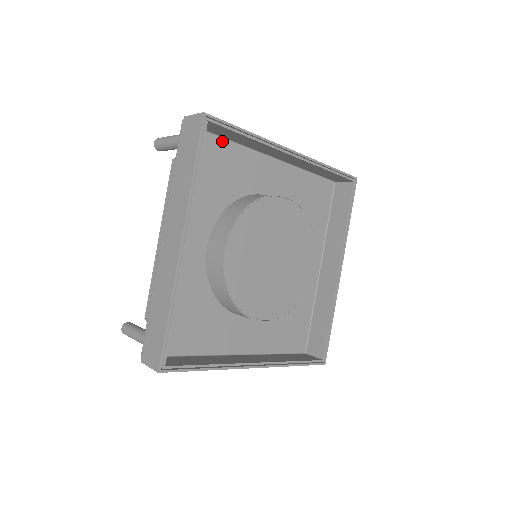
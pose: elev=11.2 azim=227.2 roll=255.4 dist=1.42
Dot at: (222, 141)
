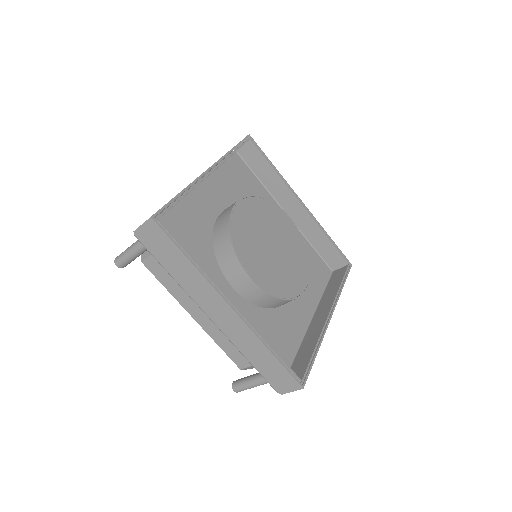
Dot at: (166, 216)
